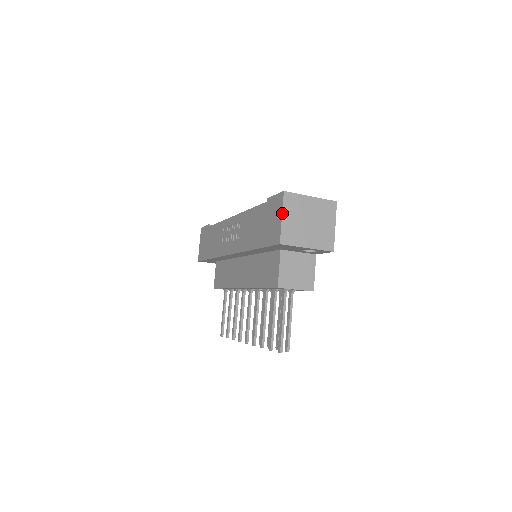
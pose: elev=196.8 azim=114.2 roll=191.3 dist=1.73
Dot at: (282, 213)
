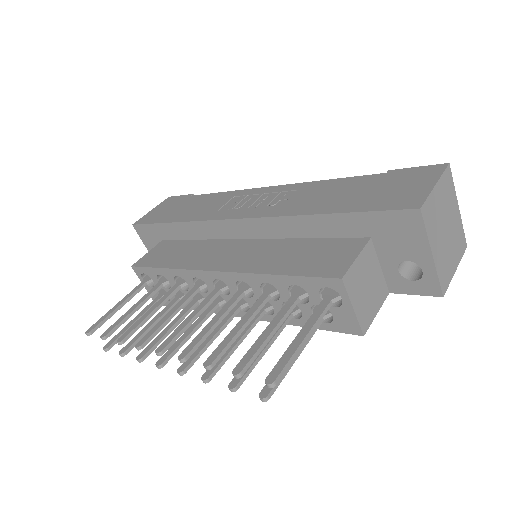
Dot at: (438, 180)
